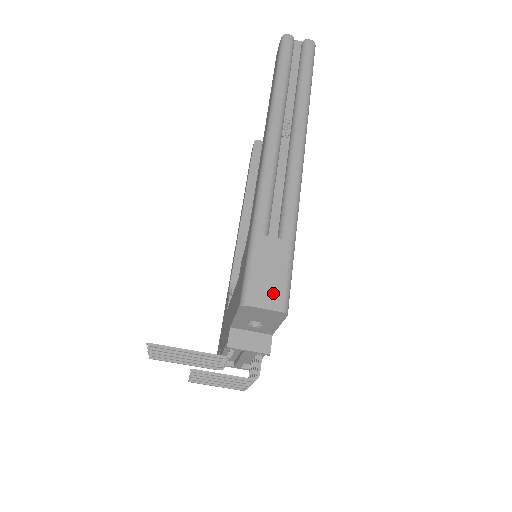
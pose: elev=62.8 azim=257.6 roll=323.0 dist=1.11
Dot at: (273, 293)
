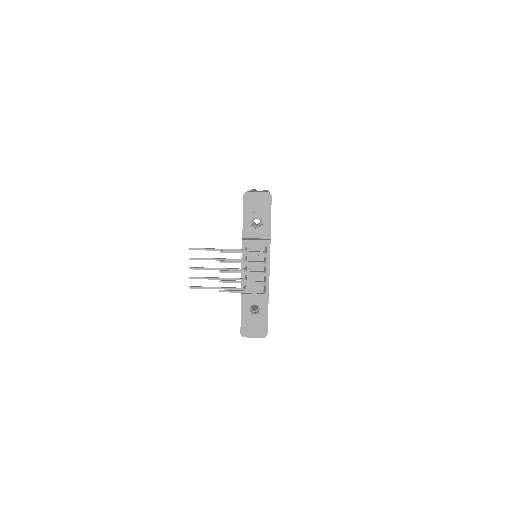
Dot at: occluded
